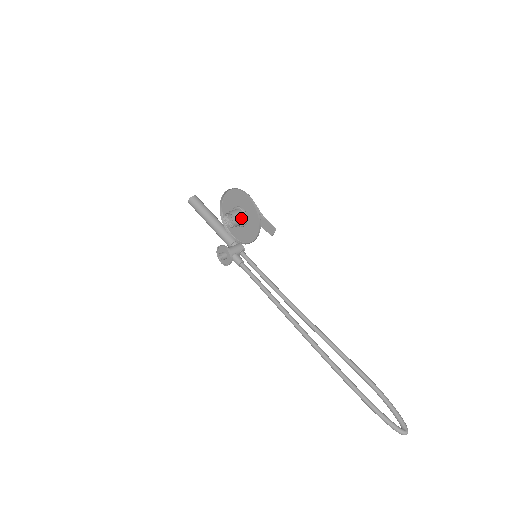
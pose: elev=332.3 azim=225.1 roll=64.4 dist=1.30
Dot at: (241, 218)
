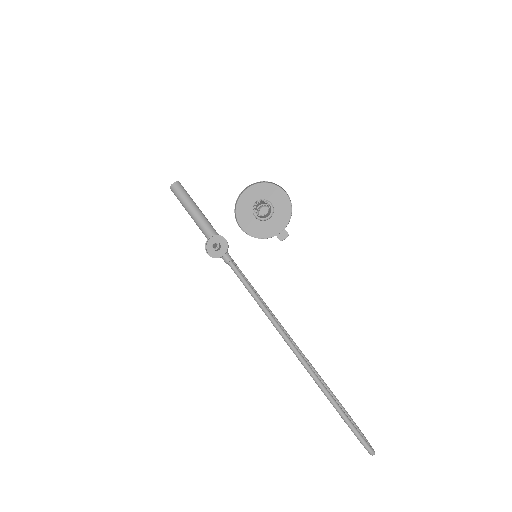
Dot at: (270, 210)
